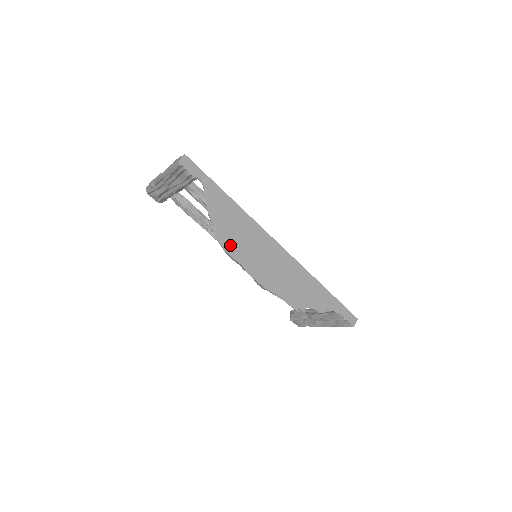
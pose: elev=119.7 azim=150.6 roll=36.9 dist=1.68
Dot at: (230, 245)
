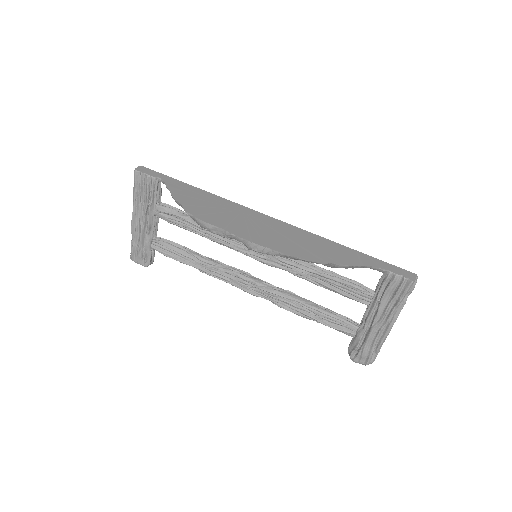
Dot at: (204, 215)
